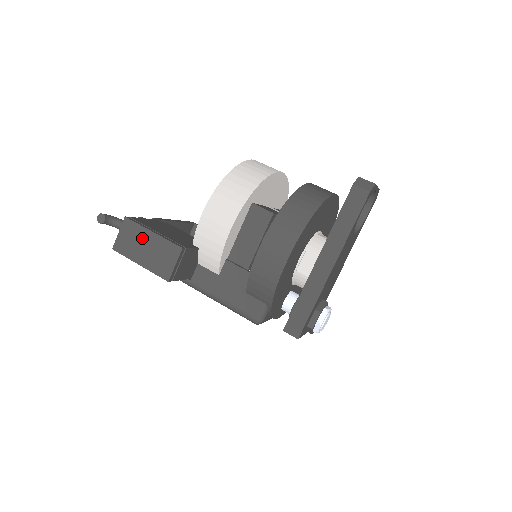
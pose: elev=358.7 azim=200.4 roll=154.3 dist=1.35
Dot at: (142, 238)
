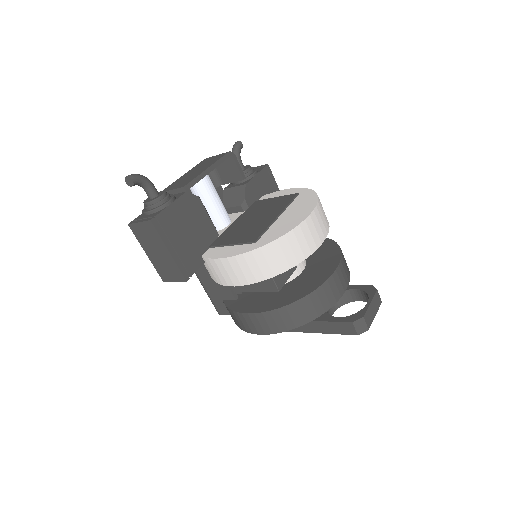
Dot at: (158, 245)
